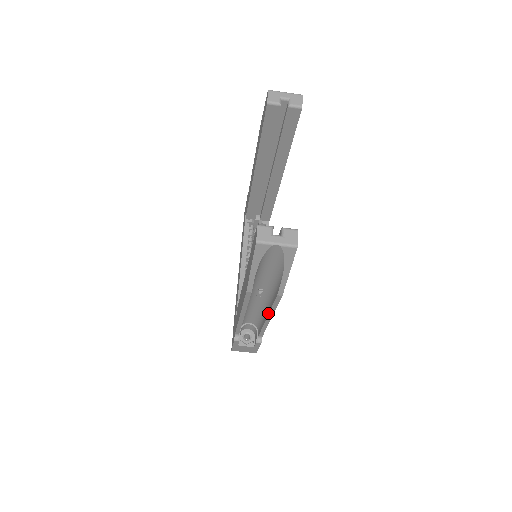
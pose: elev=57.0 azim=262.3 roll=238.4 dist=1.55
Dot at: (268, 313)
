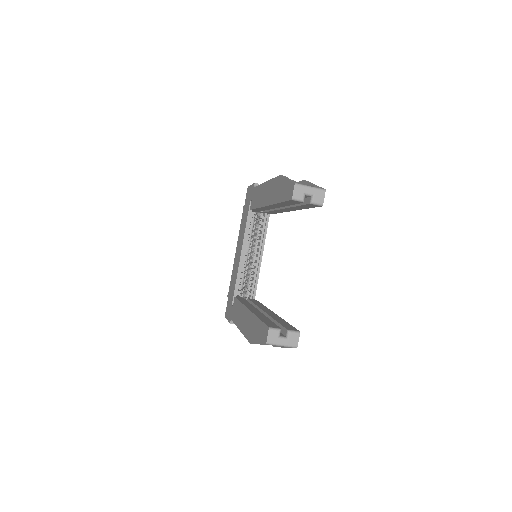
Dot at: occluded
